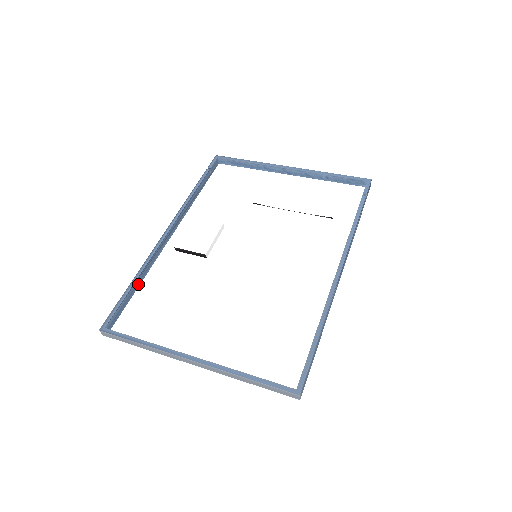
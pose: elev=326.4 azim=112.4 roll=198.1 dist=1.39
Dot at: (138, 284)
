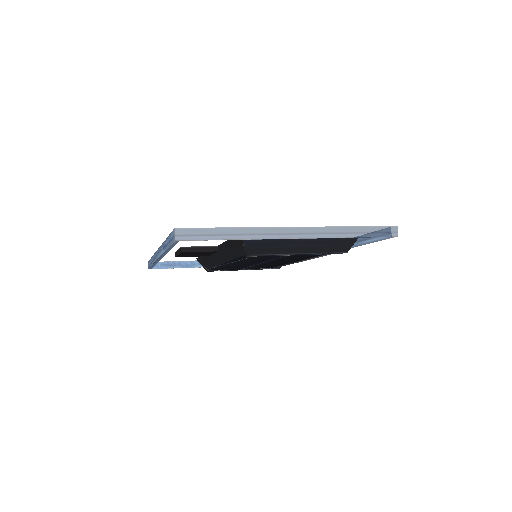
Dot at: occluded
